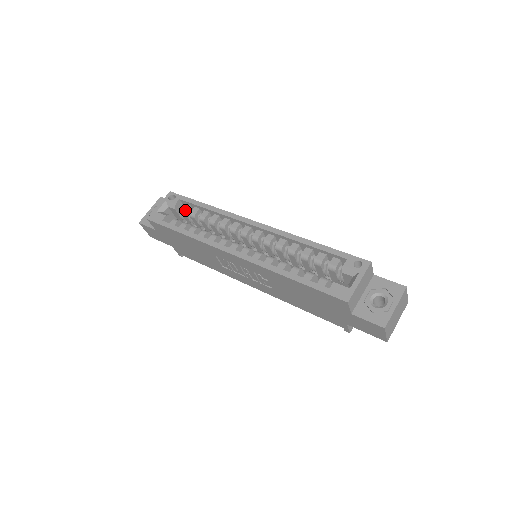
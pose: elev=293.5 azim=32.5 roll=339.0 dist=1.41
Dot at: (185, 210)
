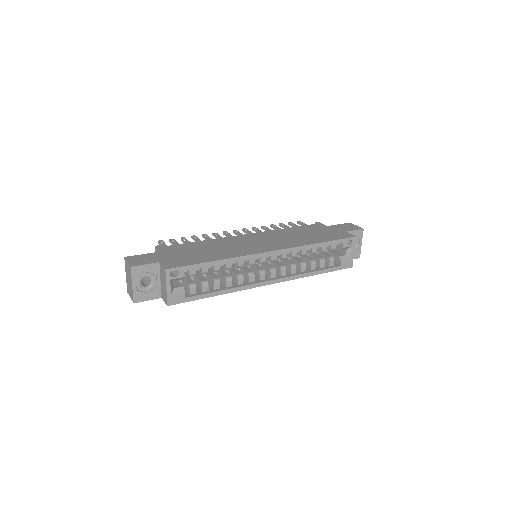
Dot at: (195, 274)
